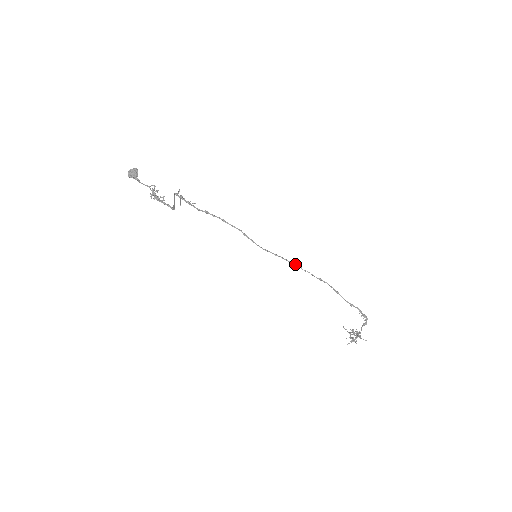
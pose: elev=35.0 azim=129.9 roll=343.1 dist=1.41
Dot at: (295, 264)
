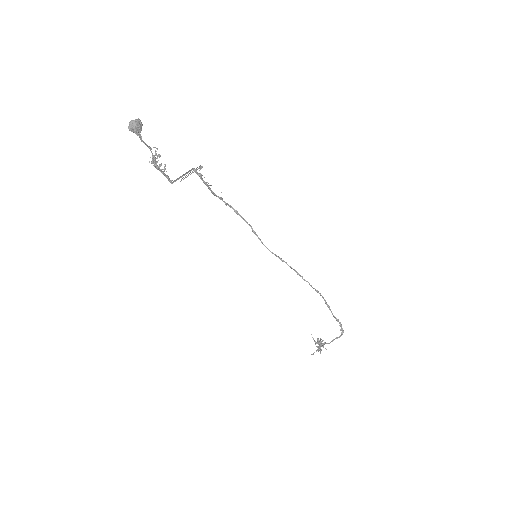
Dot at: occluded
